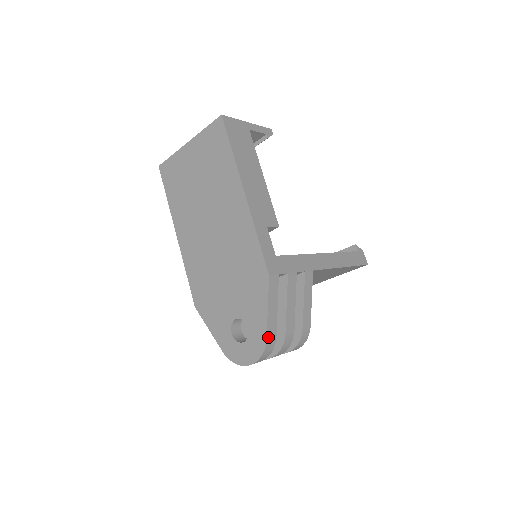
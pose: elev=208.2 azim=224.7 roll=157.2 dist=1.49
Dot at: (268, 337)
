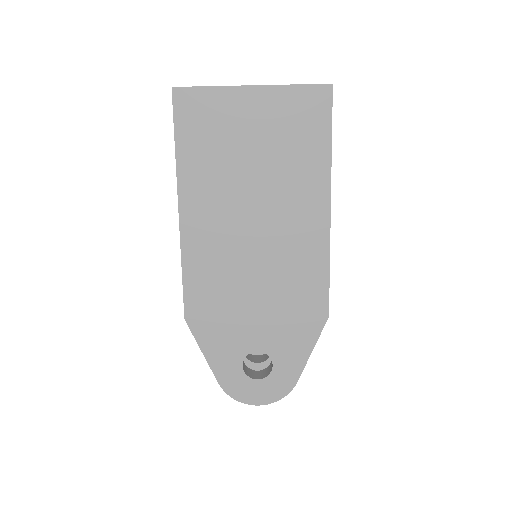
Dot at: (297, 380)
